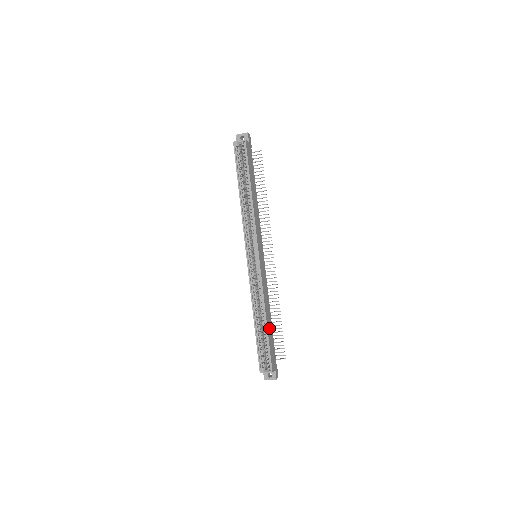
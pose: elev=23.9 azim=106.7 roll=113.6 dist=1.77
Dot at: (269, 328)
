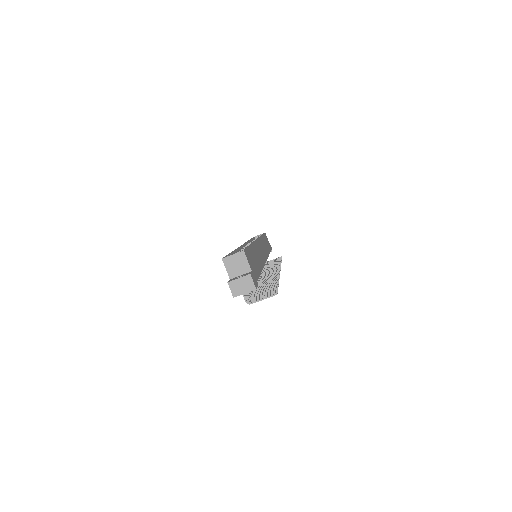
Dot at: (254, 256)
